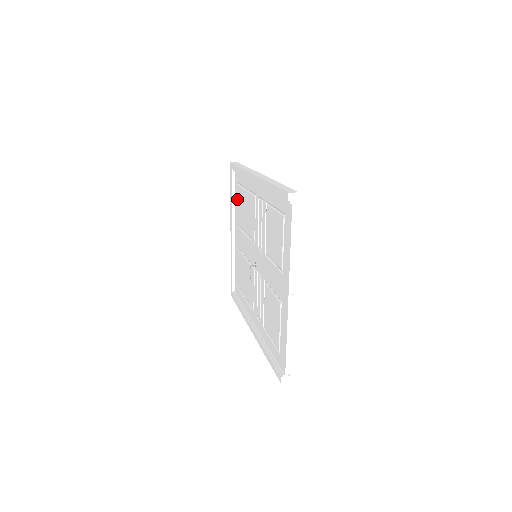
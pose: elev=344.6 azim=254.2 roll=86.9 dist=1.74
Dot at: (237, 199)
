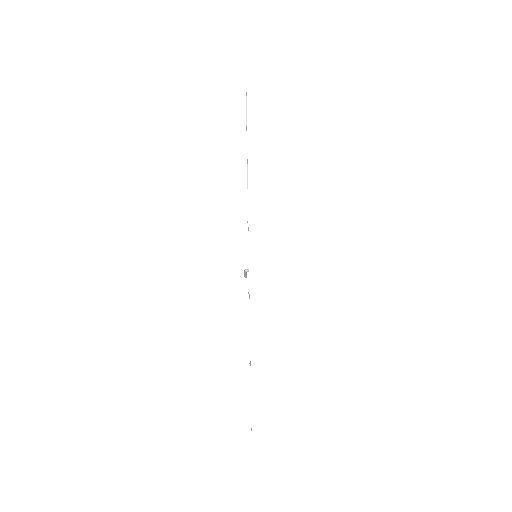
Dot at: occluded
